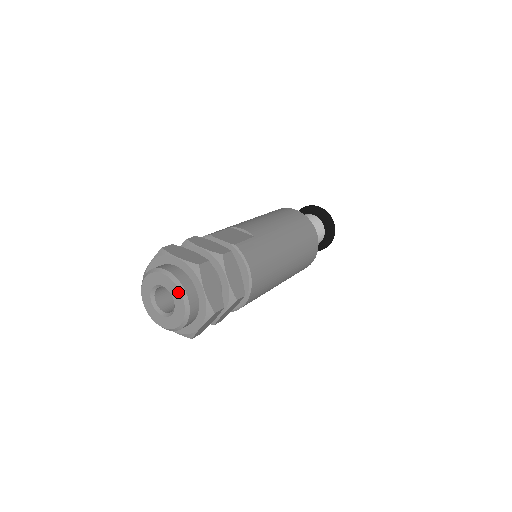
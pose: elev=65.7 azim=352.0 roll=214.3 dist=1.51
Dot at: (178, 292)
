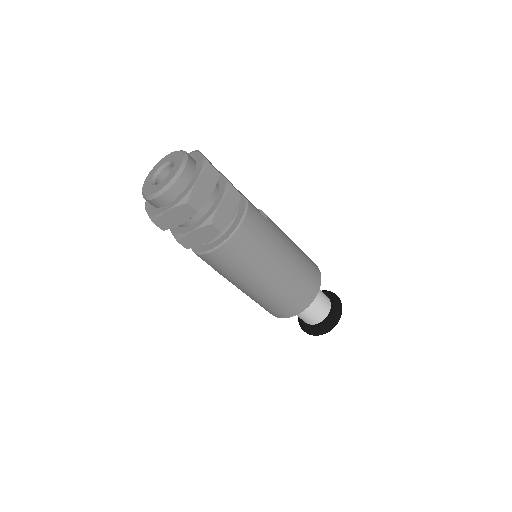
Dot at: (179, 166)
